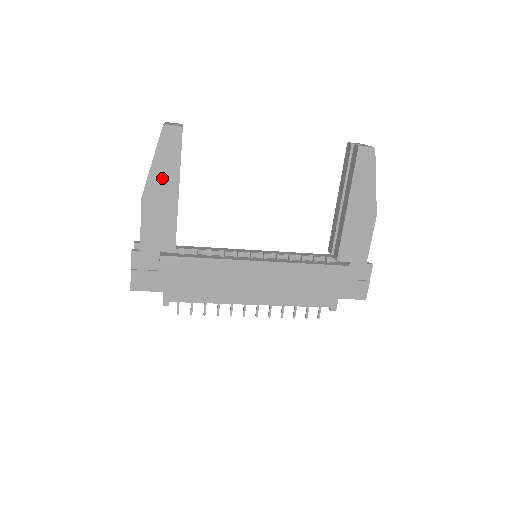
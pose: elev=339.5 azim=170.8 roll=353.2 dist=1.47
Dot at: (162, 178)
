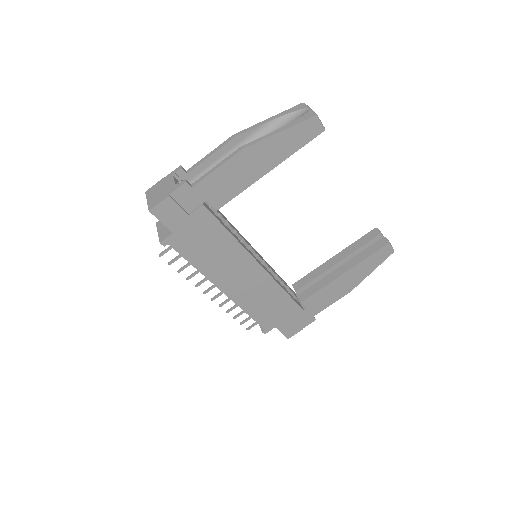
Dot at: (272, 150)
